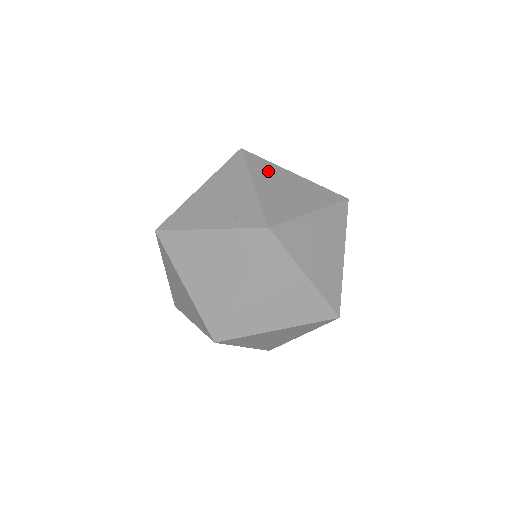
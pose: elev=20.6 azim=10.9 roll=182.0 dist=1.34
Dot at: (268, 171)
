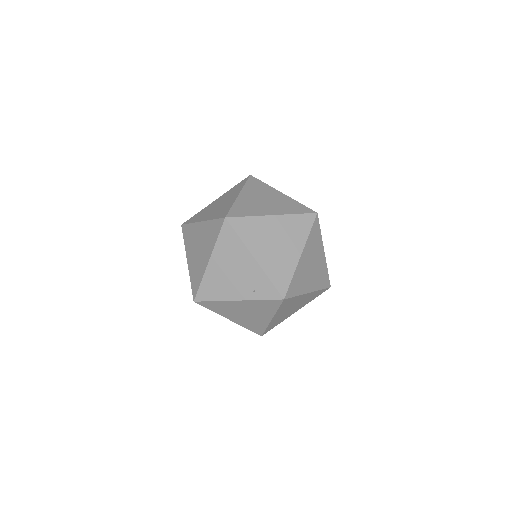
Dot at: (256, 231)
